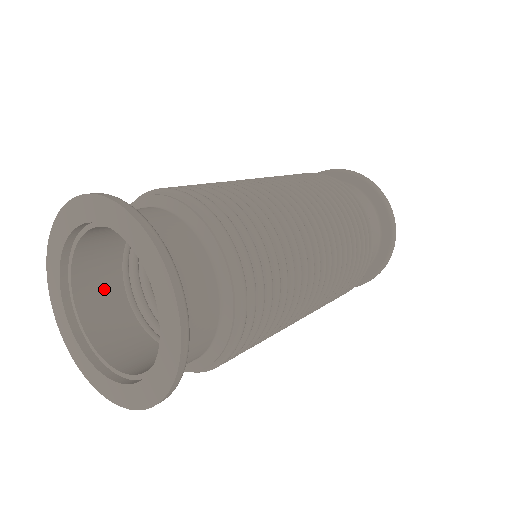
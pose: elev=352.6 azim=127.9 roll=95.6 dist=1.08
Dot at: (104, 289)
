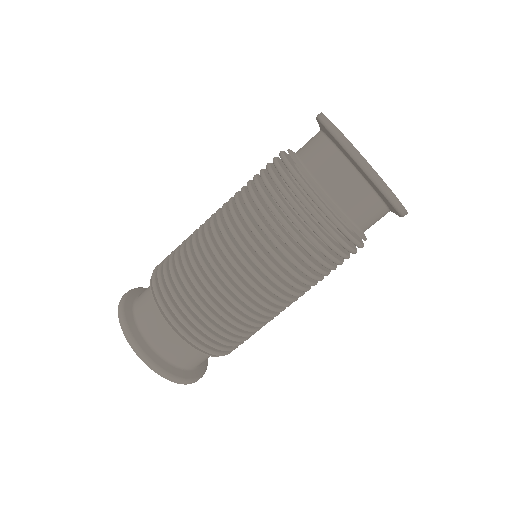
Dot at: occluded
